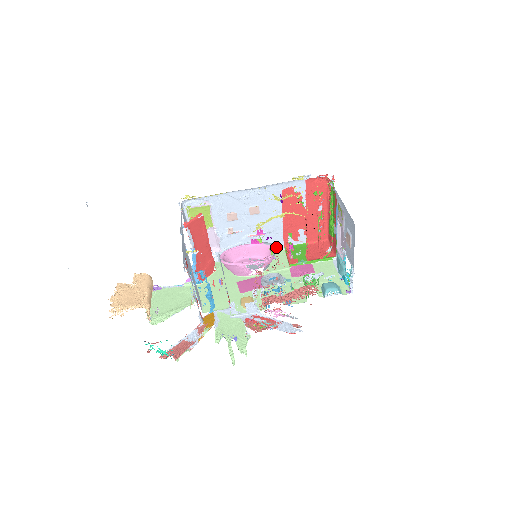
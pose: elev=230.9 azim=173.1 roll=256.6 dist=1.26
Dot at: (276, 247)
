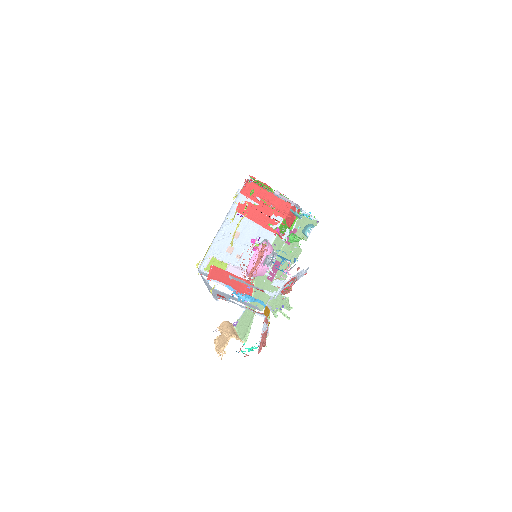
Dot at: (266, 240)
